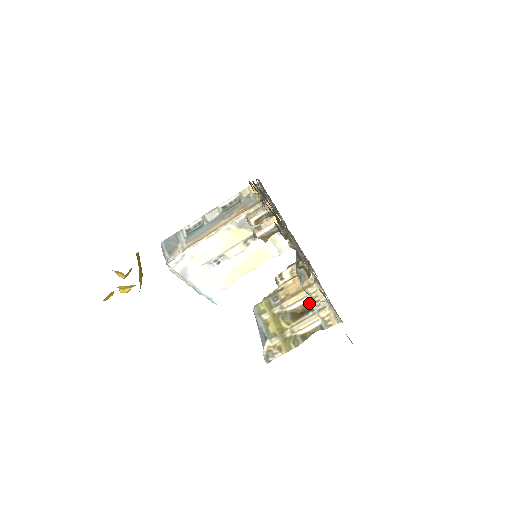
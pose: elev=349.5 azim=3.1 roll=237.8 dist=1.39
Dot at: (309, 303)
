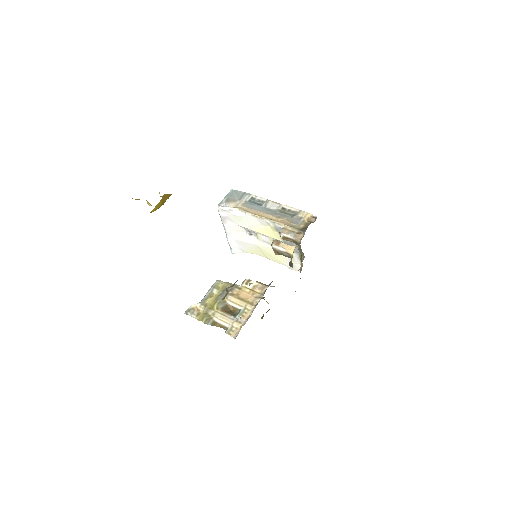
Dot at: (239, 311)
